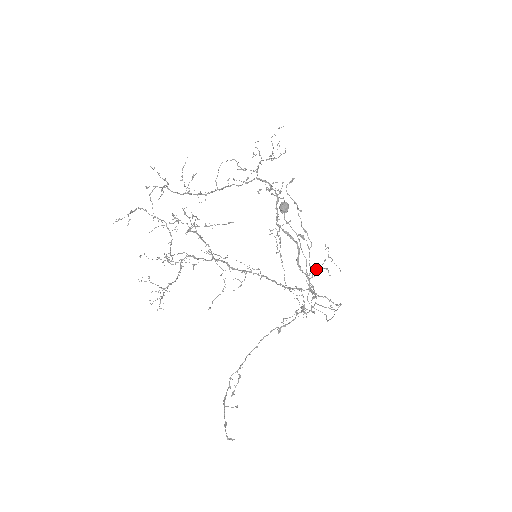
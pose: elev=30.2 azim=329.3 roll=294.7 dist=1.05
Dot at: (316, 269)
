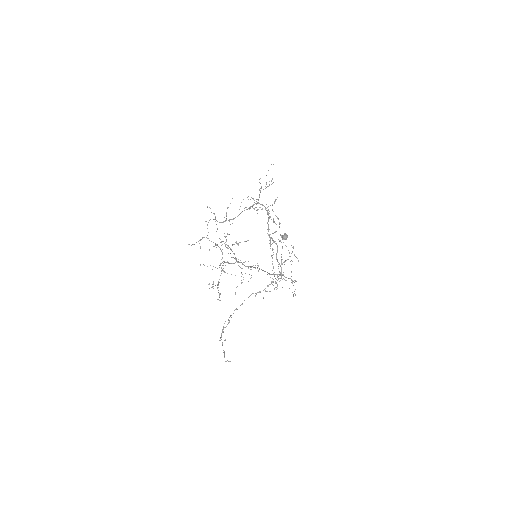
Dot at: (285, 260)
